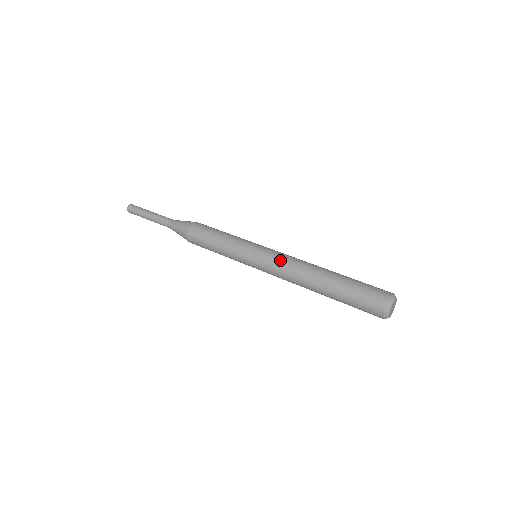
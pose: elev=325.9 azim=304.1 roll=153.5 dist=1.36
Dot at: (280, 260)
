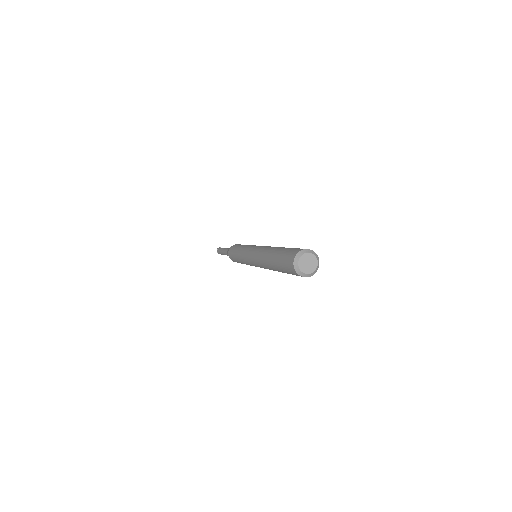
Dot at: (255, 253)
